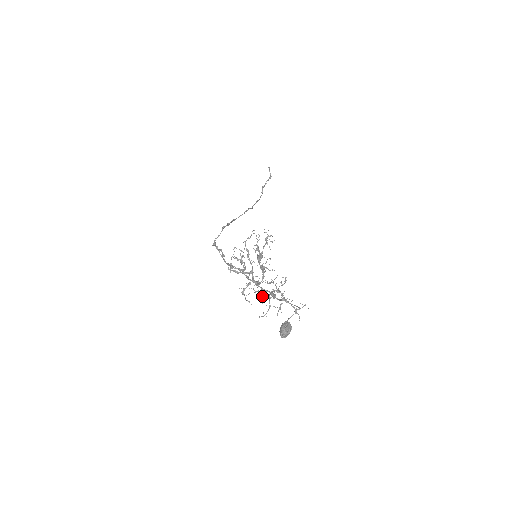
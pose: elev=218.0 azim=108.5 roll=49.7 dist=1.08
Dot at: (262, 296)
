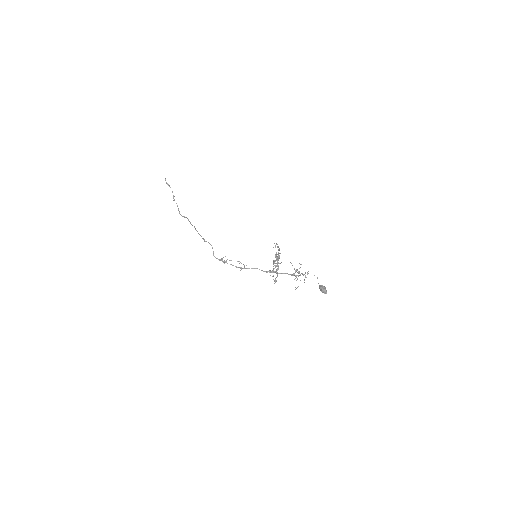
Dot at: occluded
